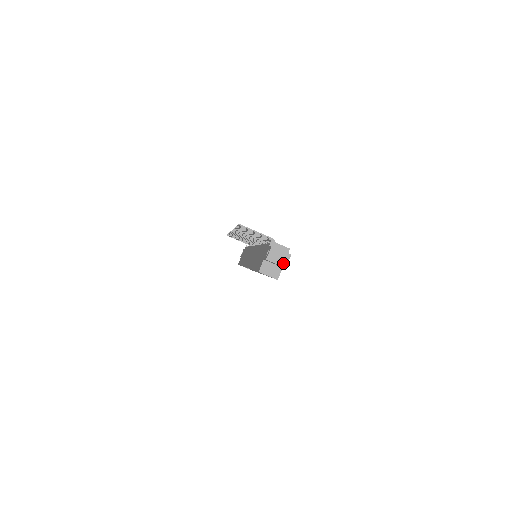
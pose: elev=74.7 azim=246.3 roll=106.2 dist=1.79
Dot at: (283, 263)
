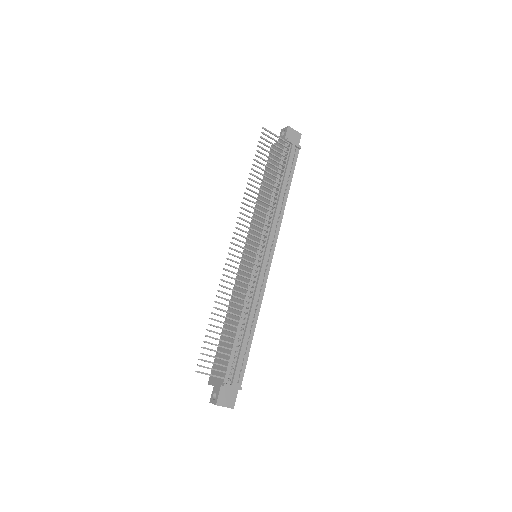
Dot at: occluded
